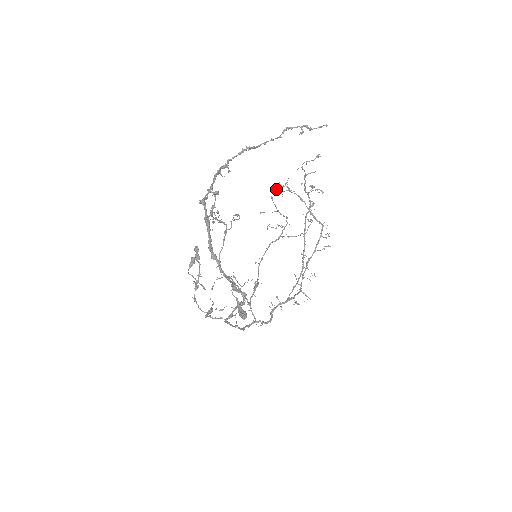
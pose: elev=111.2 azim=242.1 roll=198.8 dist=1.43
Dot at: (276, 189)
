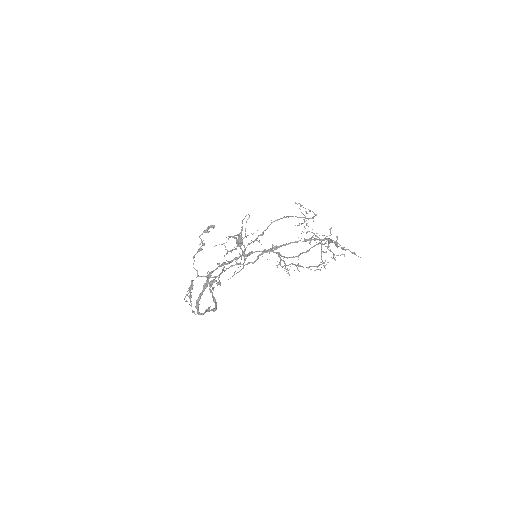
Dot at: occluded
